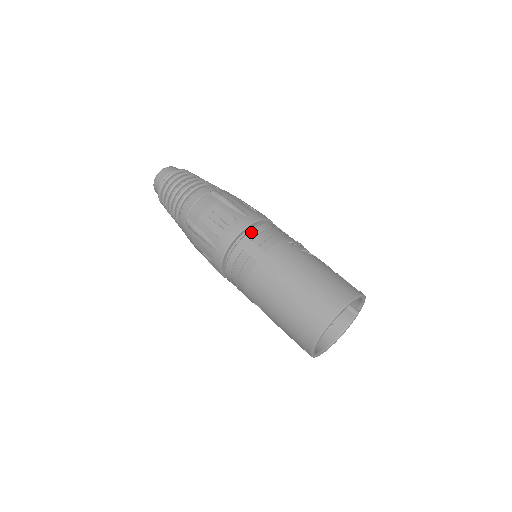
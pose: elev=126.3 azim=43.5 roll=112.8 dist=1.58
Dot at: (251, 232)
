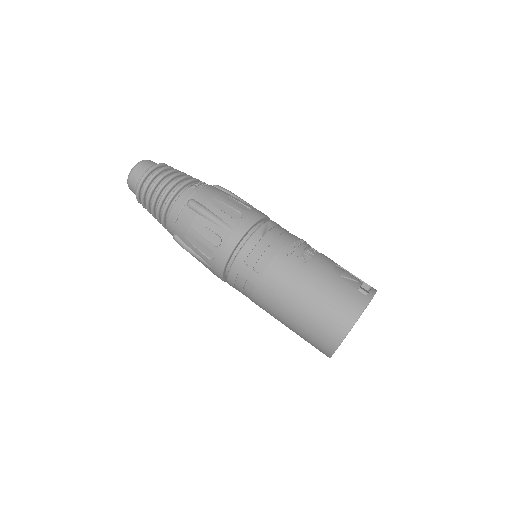
Dot at: (241, 253)
